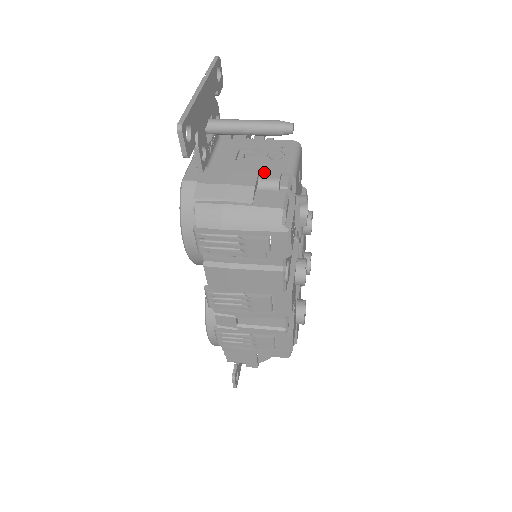
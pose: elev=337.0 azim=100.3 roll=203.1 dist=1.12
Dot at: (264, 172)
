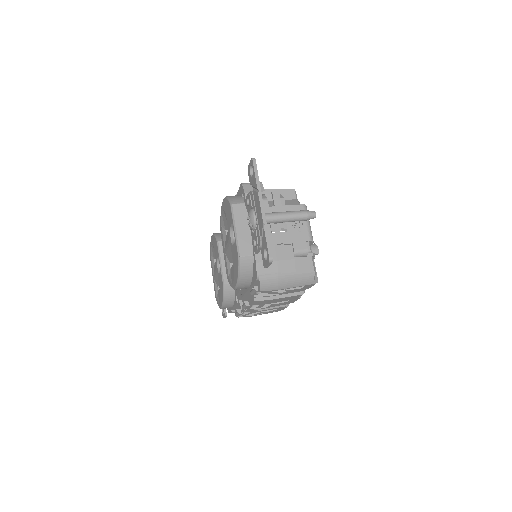
Dot at: (295, 243)
